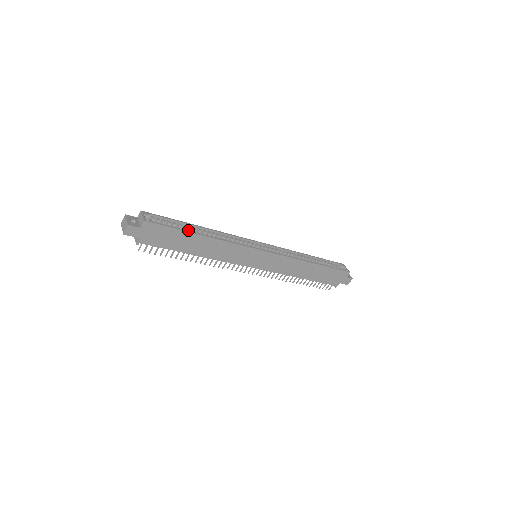
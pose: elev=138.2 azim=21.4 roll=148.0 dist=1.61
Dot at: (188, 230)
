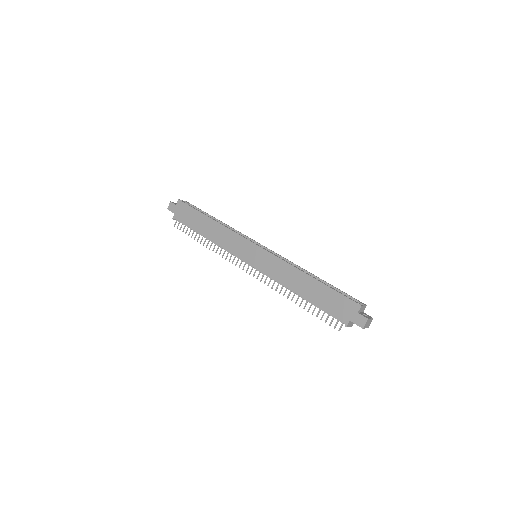
Dot at: occluded
